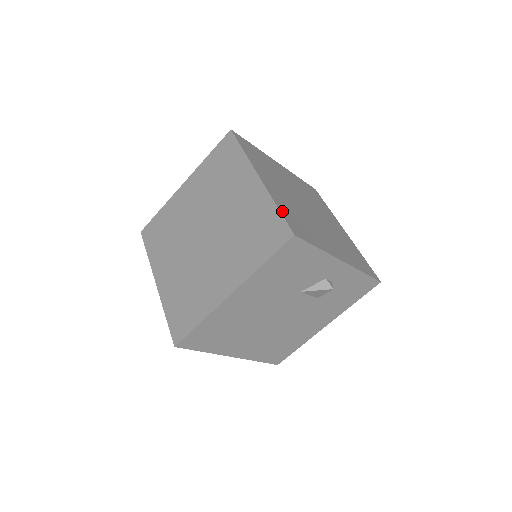
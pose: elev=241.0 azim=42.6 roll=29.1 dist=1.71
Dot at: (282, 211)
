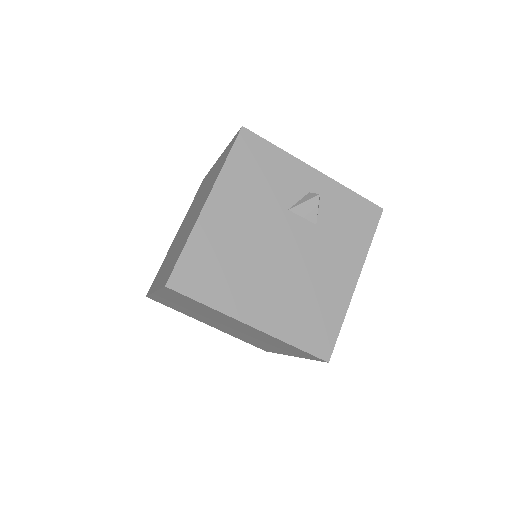
Dot at: occluded
